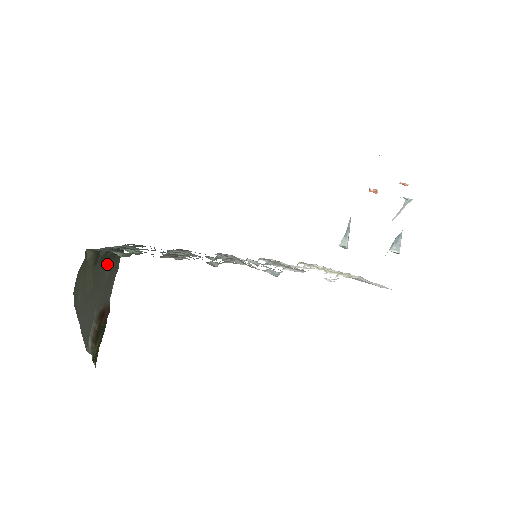
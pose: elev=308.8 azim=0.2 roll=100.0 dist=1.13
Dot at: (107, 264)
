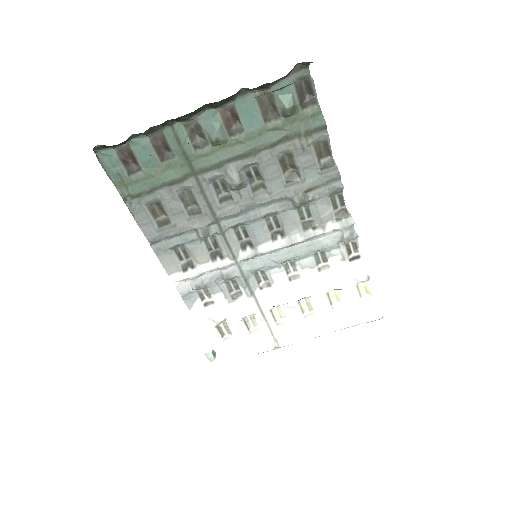
Dot at: occluded
